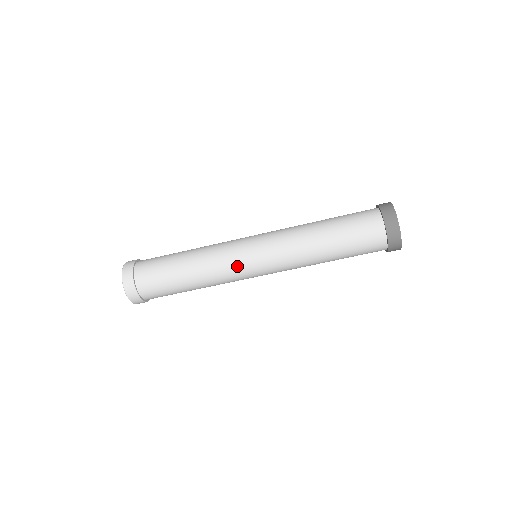
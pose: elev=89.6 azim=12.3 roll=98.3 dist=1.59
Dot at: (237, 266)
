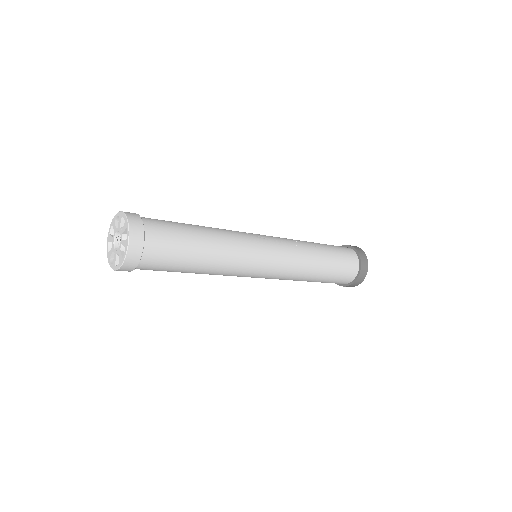
Dot at: (249, 271)
